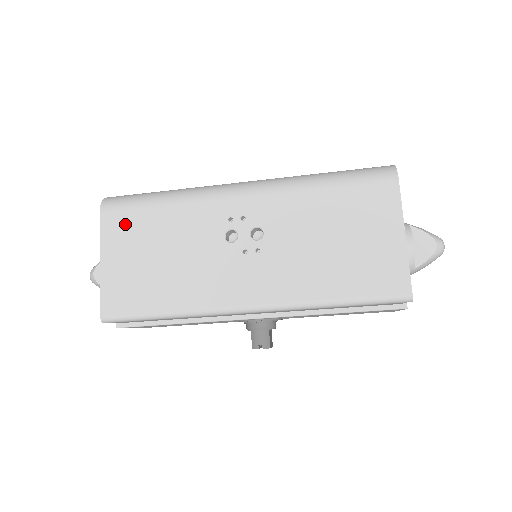
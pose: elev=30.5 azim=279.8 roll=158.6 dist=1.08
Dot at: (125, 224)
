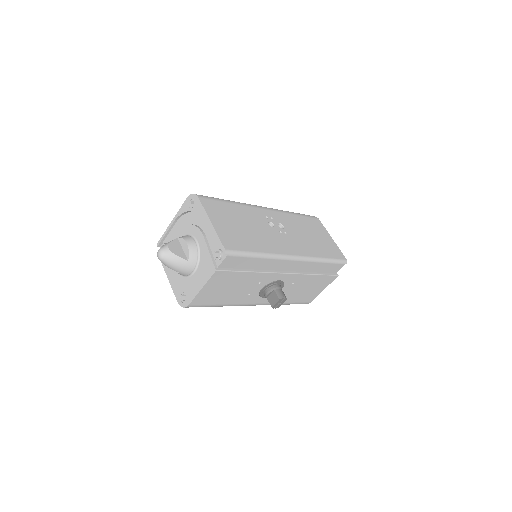
Dot at: (216, 206)
